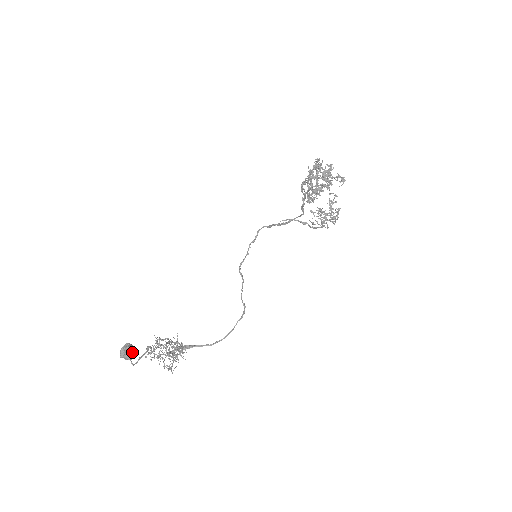
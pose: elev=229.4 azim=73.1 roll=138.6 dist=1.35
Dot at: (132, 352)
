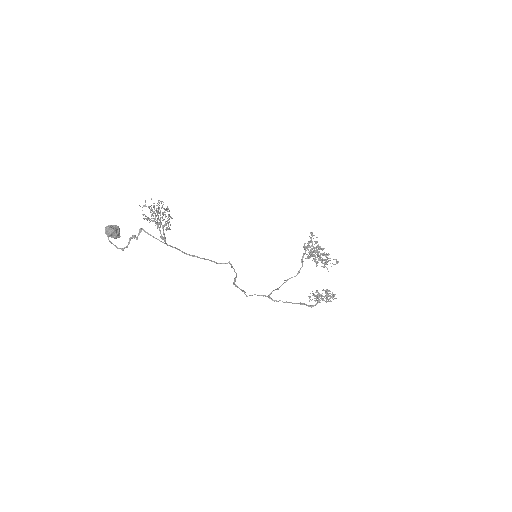
Dot at: (117, 234)
